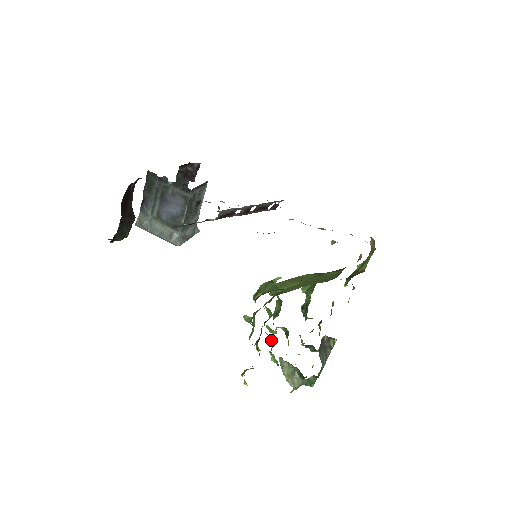
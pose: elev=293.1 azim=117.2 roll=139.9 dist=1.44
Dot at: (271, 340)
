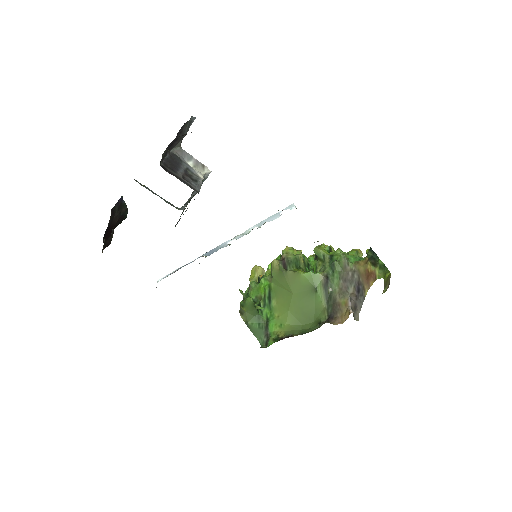
Dot at: occluded
